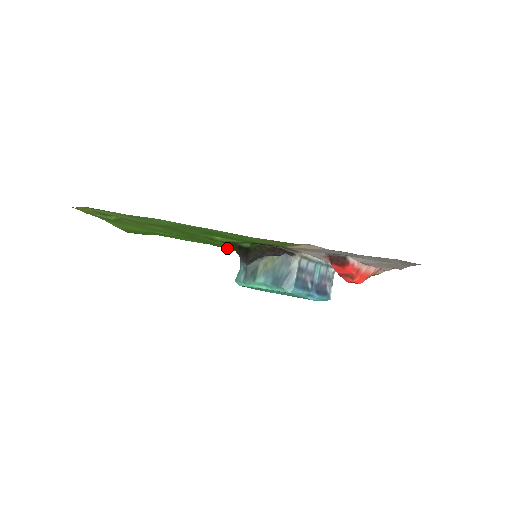
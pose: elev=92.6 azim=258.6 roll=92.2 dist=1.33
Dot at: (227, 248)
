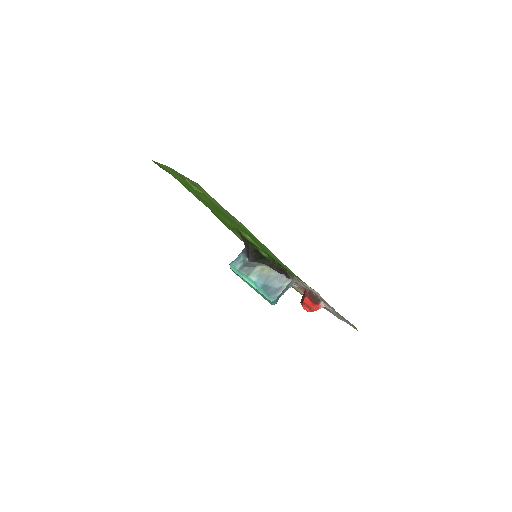
Dot at: (223, 222)
